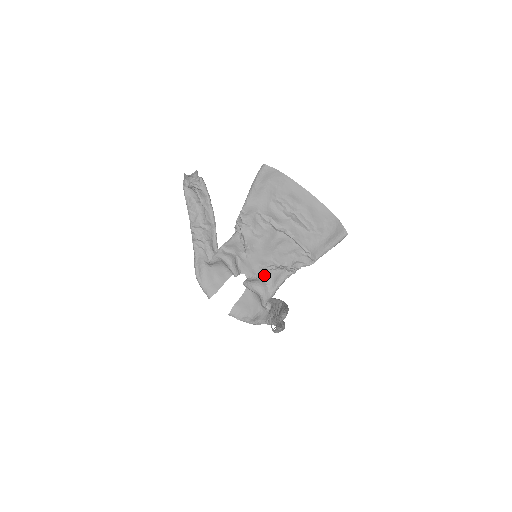
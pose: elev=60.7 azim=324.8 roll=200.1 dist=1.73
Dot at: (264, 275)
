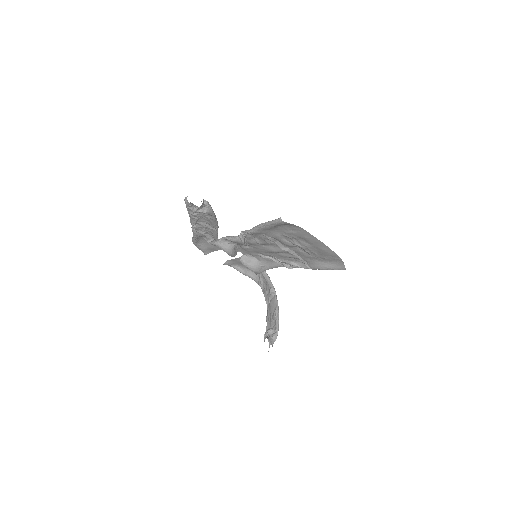
Dot at: (260, 259)
